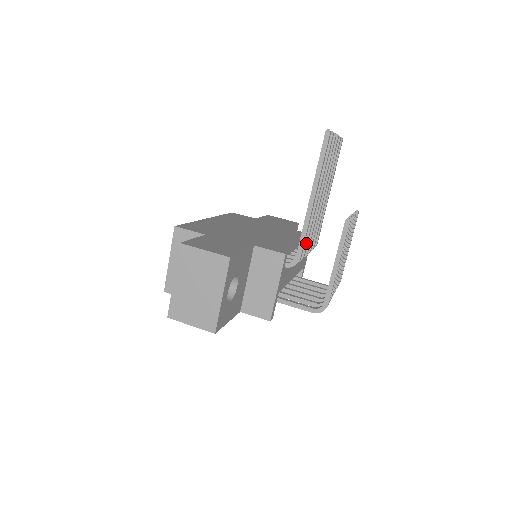
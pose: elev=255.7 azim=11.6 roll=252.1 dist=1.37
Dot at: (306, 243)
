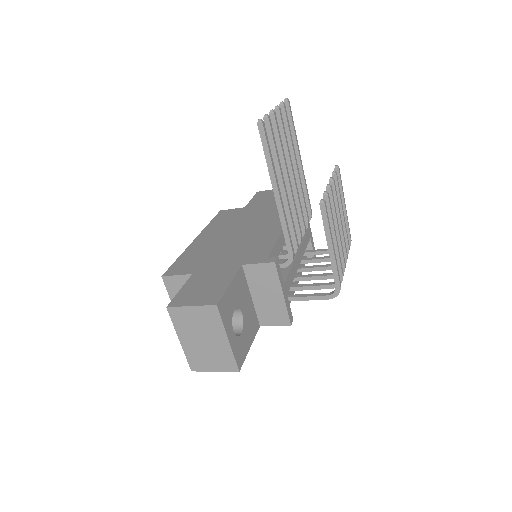
Dot at: (294, 234)
